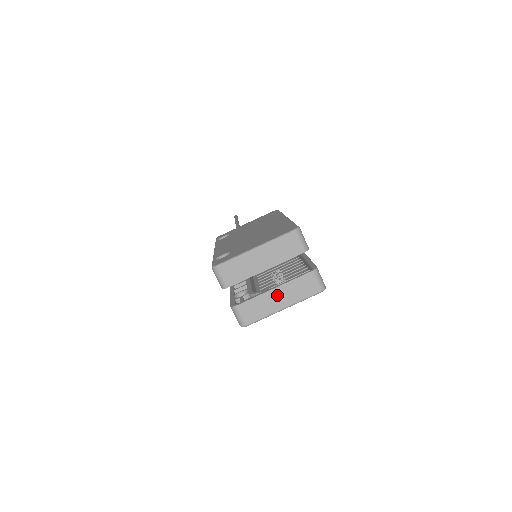
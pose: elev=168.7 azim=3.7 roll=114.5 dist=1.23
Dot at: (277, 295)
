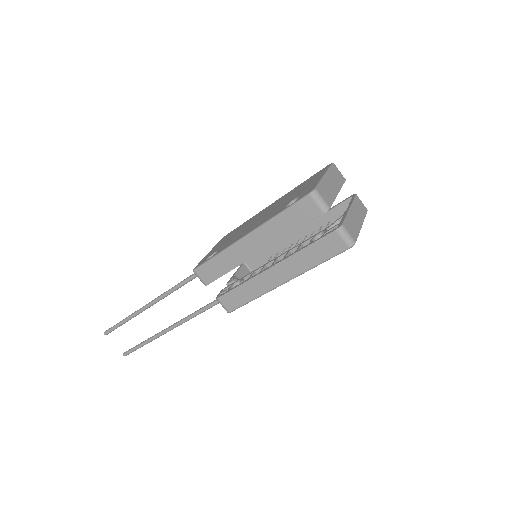
Dot at: (354, 214)
